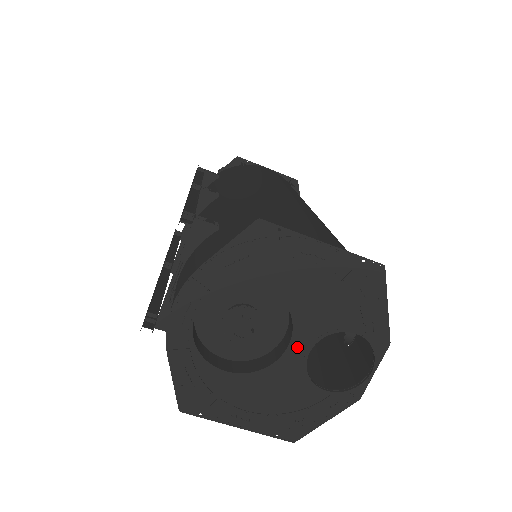
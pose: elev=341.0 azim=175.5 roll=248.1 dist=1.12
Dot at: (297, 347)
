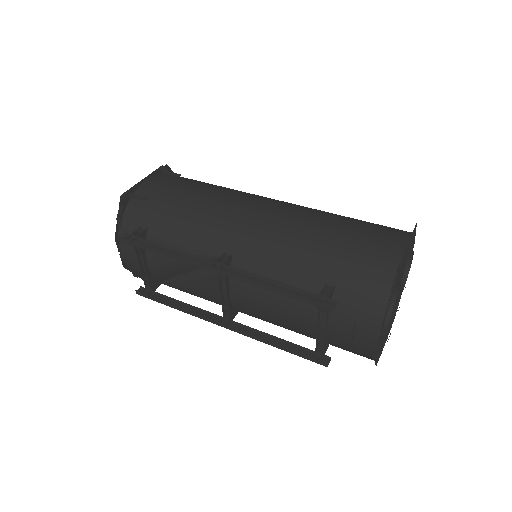
Dot at: occluded
